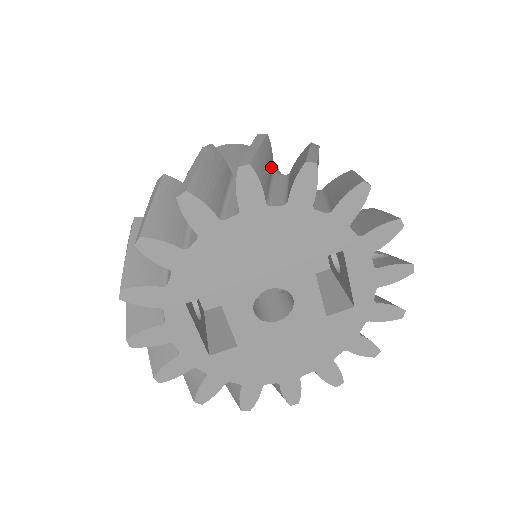
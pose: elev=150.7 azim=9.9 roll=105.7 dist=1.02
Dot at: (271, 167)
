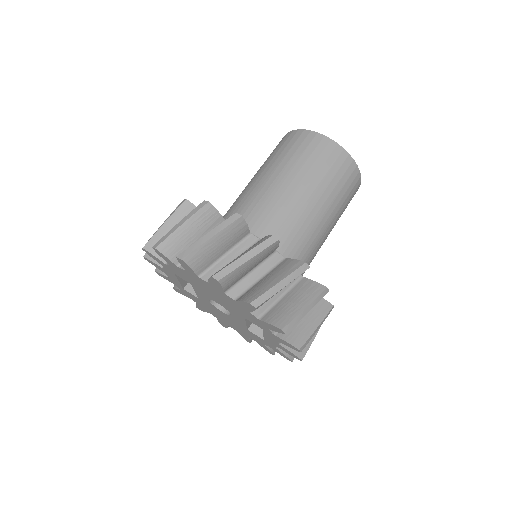
Dot at: (267, 256)
